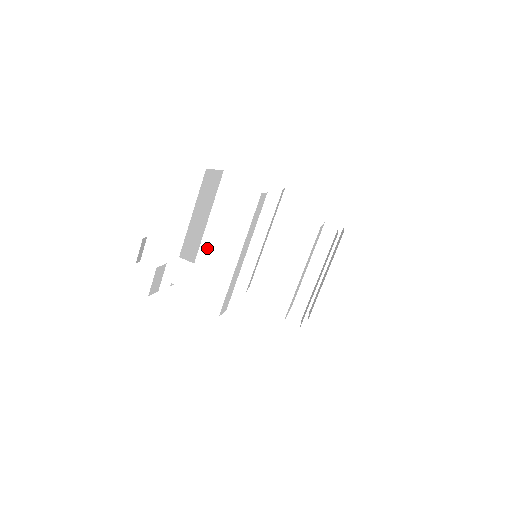
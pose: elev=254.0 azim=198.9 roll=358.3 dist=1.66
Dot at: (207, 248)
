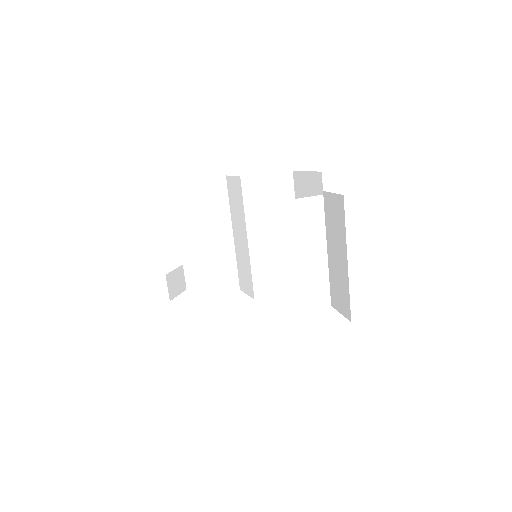
Dot at: (239, 258)
